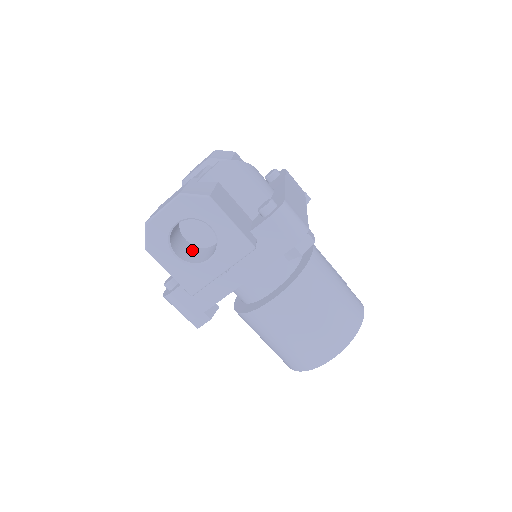
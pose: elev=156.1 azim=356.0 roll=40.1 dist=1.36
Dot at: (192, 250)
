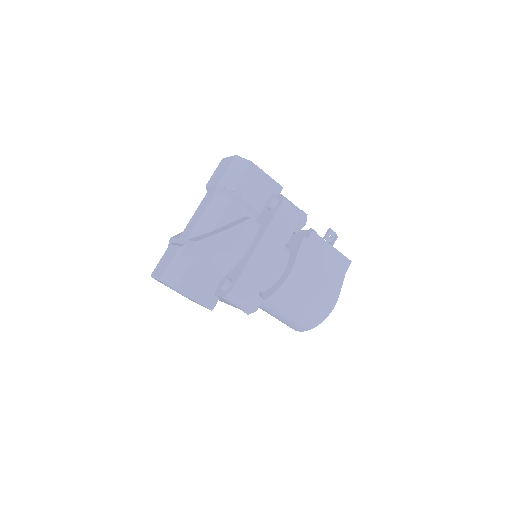
Dot at: occluded
